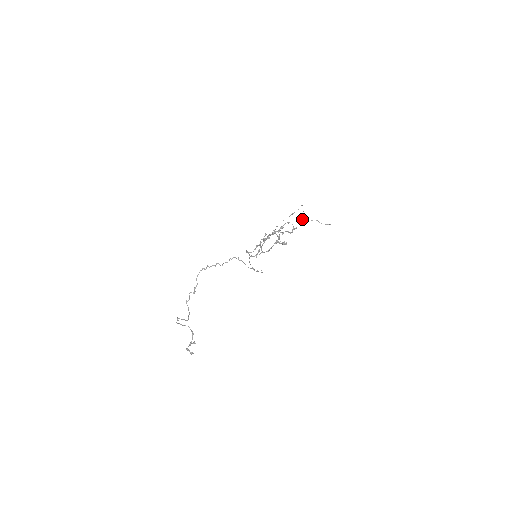
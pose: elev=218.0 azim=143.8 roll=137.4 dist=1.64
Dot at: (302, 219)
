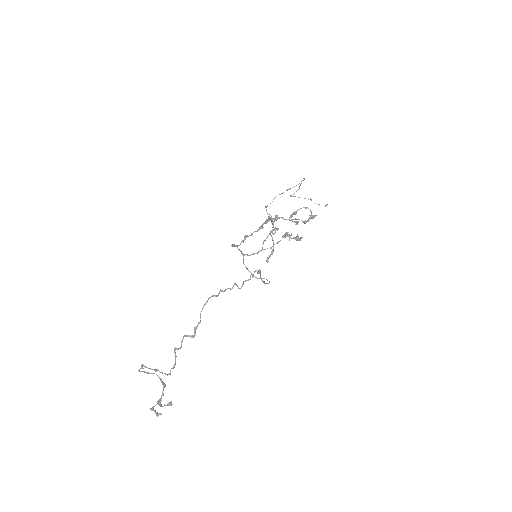
Dot at: (292, 196)
